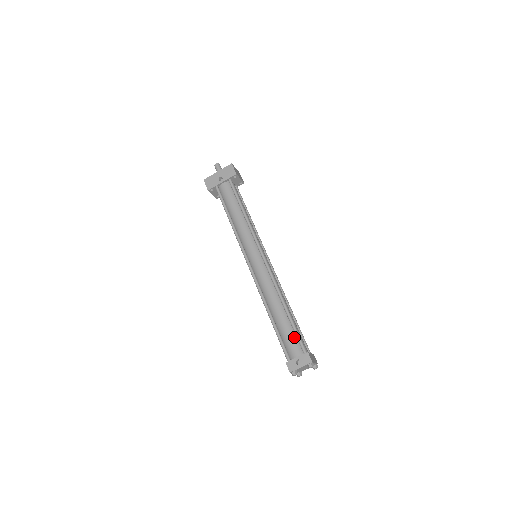
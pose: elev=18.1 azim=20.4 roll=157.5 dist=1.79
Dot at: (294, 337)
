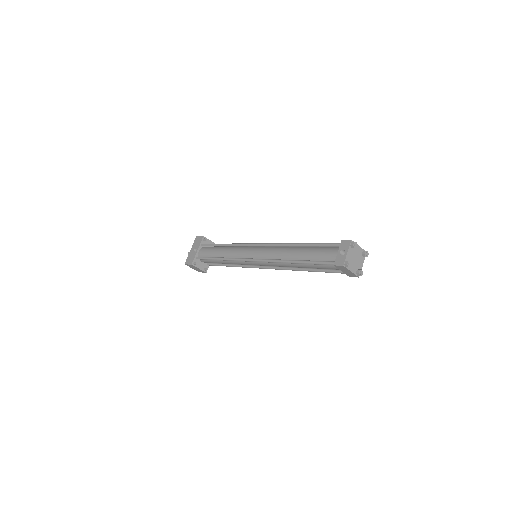
Dot at: (324, 249)
